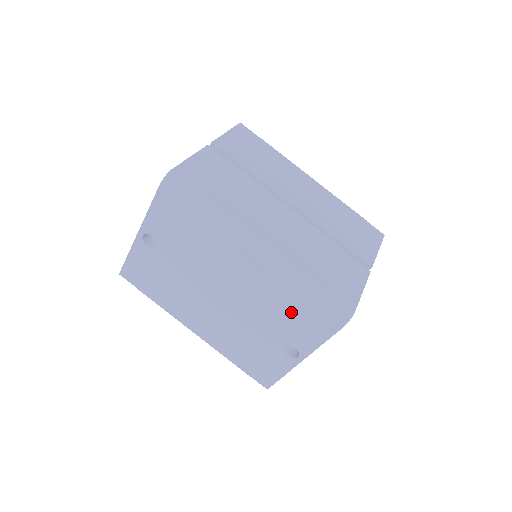
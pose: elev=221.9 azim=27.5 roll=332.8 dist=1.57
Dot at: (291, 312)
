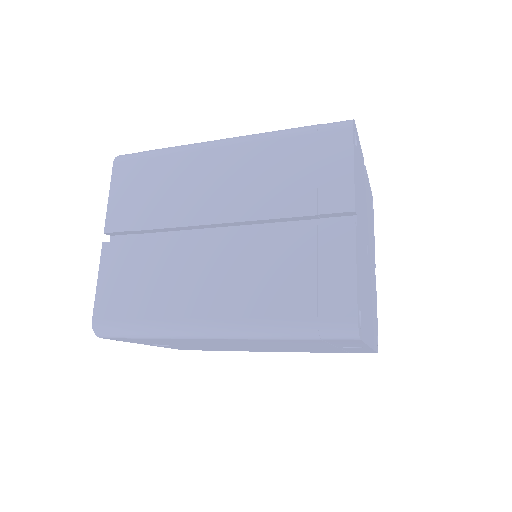
Dot at: (305, 343)
